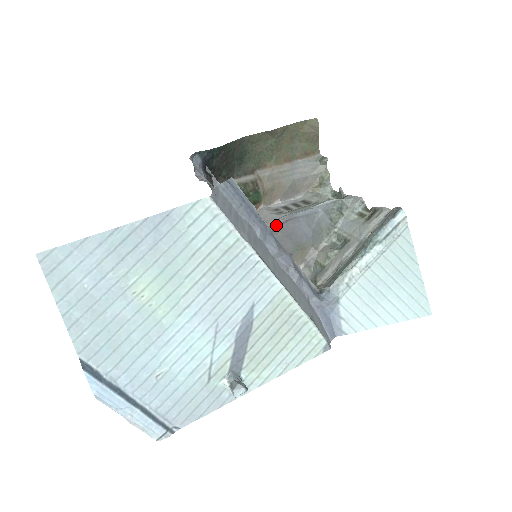
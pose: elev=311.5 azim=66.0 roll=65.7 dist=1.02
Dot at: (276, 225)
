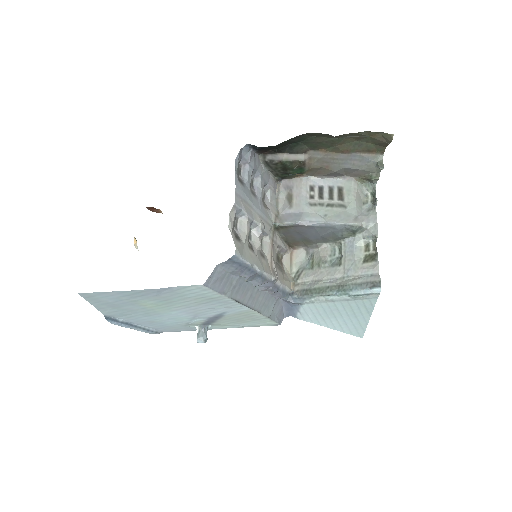
Dot at: (292, 225)
